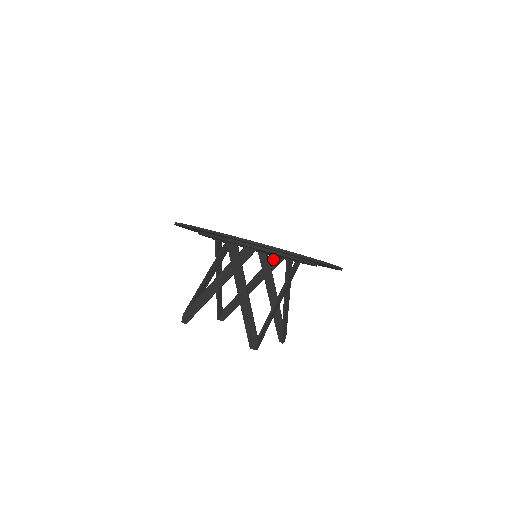
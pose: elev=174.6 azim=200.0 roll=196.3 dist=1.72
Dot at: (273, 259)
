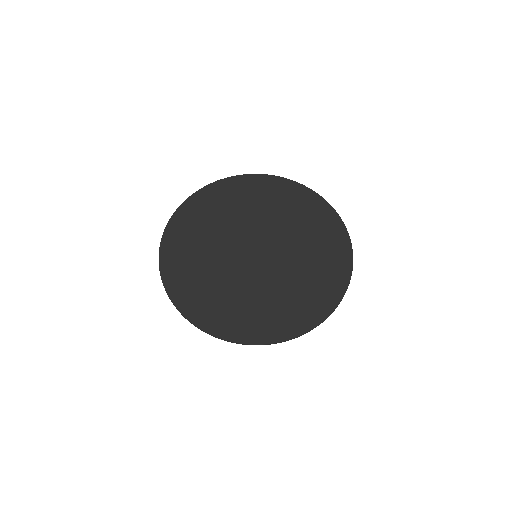
Dot at: occluded
